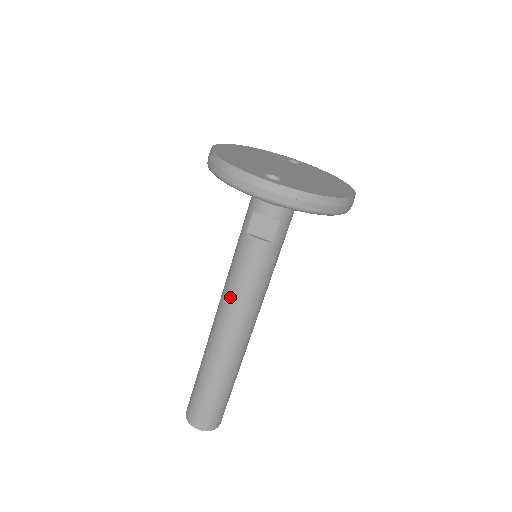
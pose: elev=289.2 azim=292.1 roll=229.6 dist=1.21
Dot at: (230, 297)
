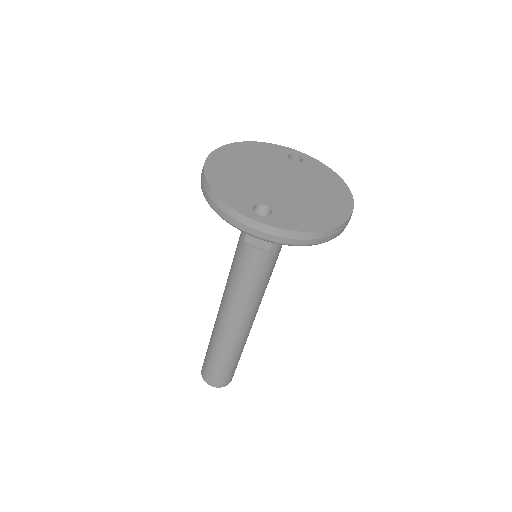
Dot at: (232, 293)
